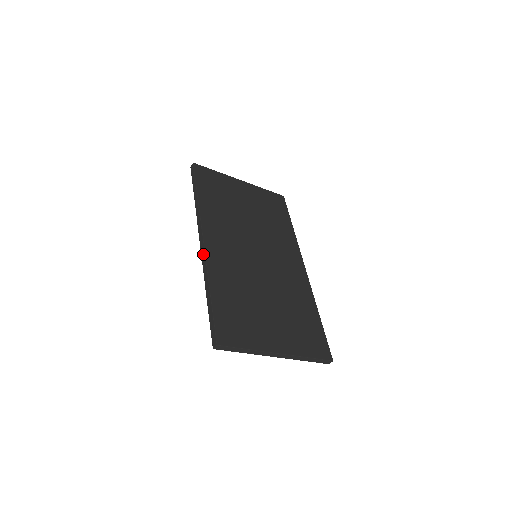
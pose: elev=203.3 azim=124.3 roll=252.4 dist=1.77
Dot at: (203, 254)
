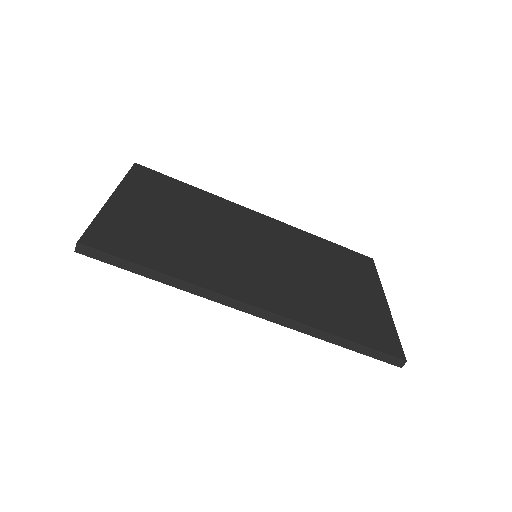
Dot at: (276, 319)
